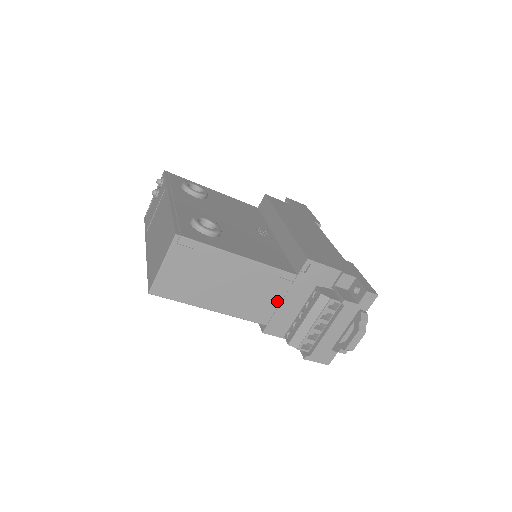
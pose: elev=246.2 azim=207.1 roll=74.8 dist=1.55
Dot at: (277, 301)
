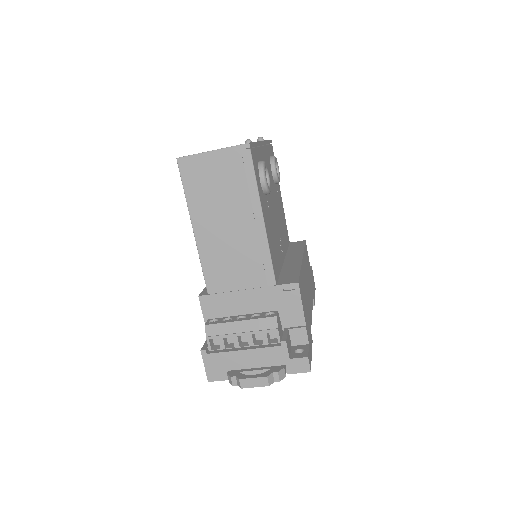
Dot at: (239, 286)
